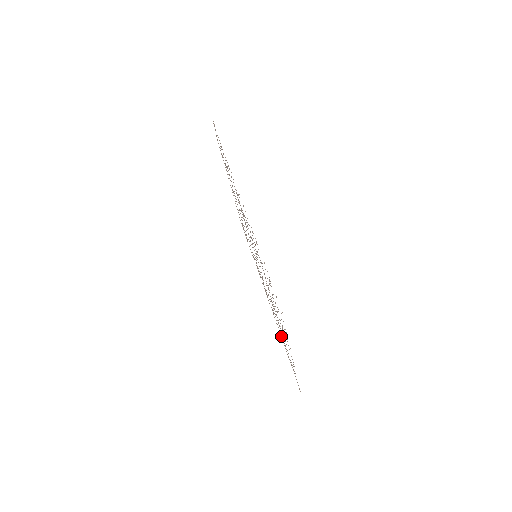
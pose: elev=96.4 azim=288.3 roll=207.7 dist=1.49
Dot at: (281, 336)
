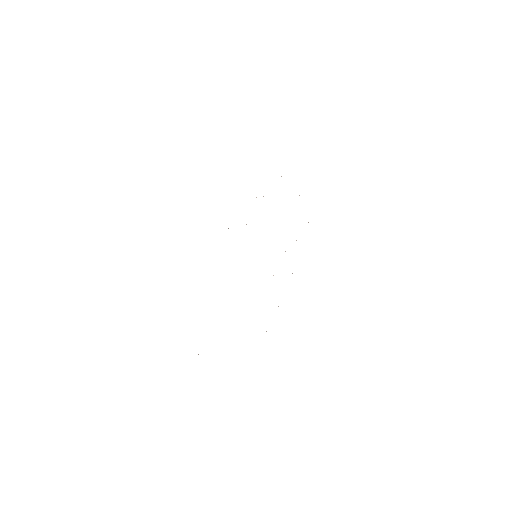
Dot at: occluded
